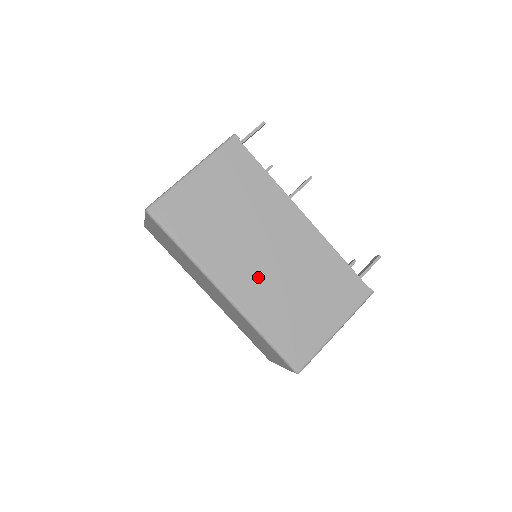
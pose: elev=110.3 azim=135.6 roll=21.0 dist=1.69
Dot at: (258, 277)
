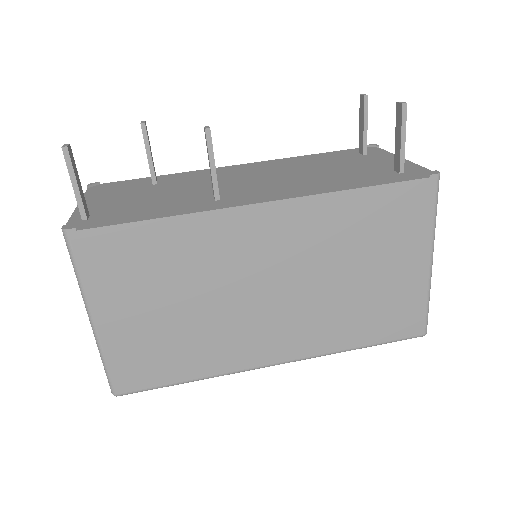
Dot at: (290, 318)
